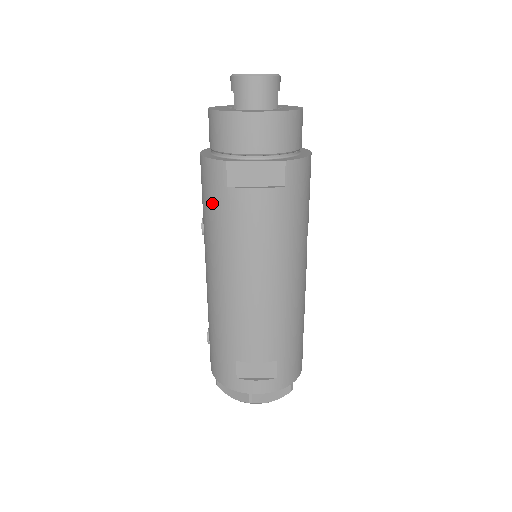
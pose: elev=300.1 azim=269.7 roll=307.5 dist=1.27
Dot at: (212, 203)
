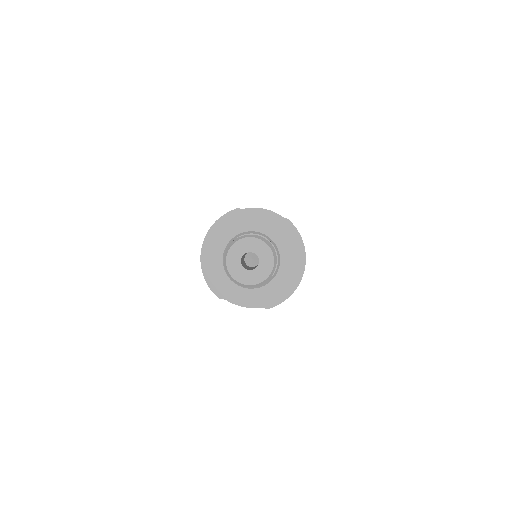
Dot at: occluded
